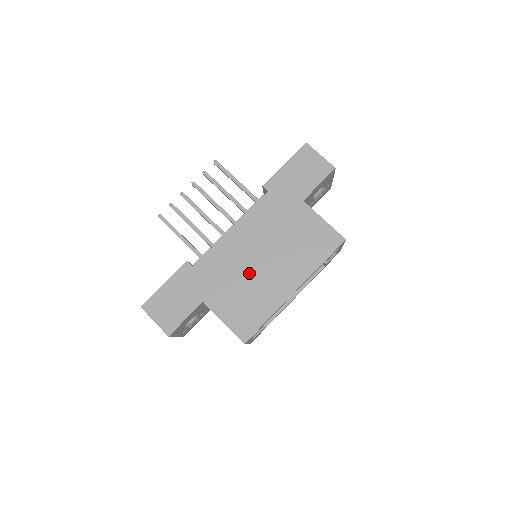
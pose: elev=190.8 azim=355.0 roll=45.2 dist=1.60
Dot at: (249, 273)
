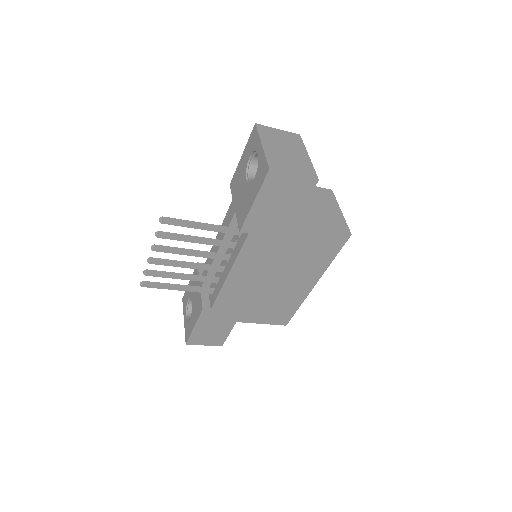
Dot at: (266, 293)
